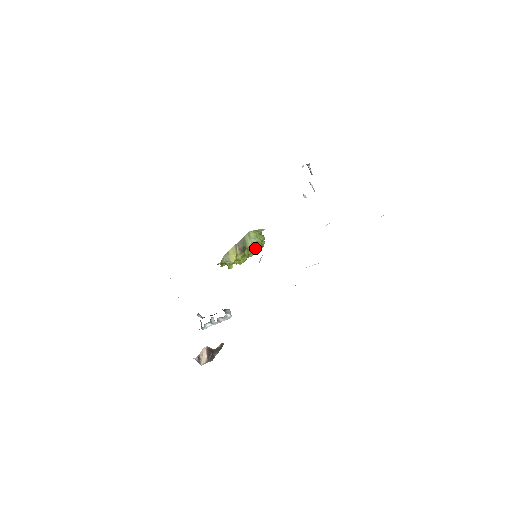
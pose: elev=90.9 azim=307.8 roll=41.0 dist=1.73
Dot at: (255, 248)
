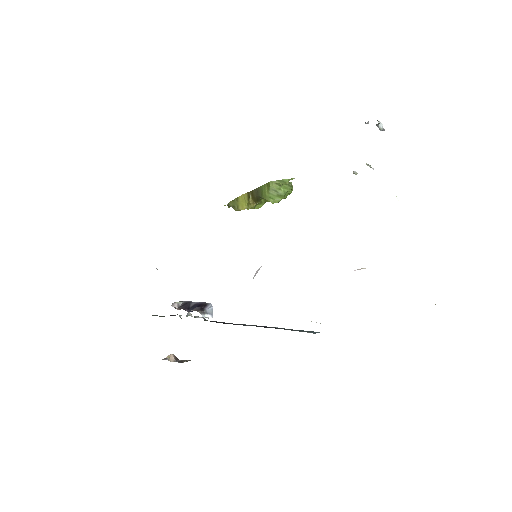
Dot at: (274, 202)
